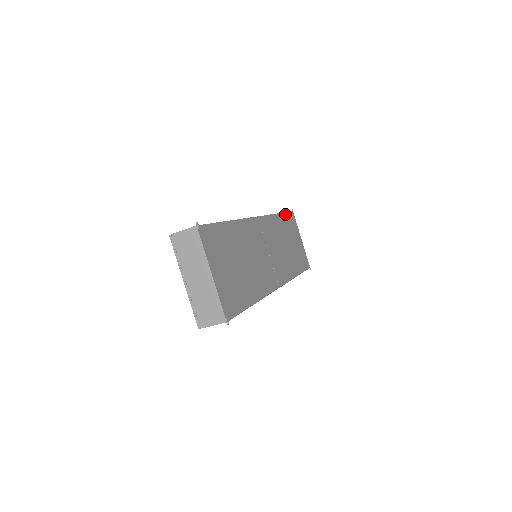
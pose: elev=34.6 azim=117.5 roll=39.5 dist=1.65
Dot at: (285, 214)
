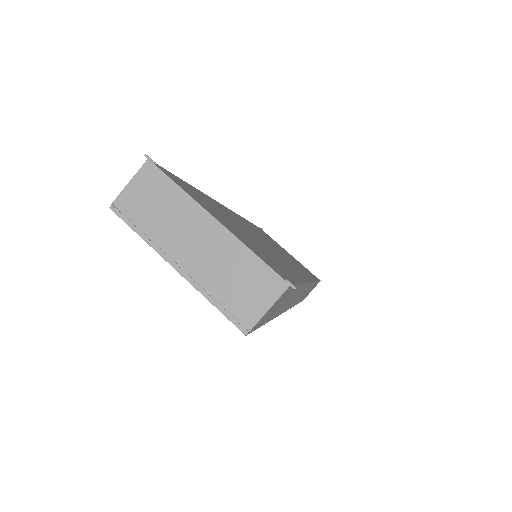
Dot at: occluded
